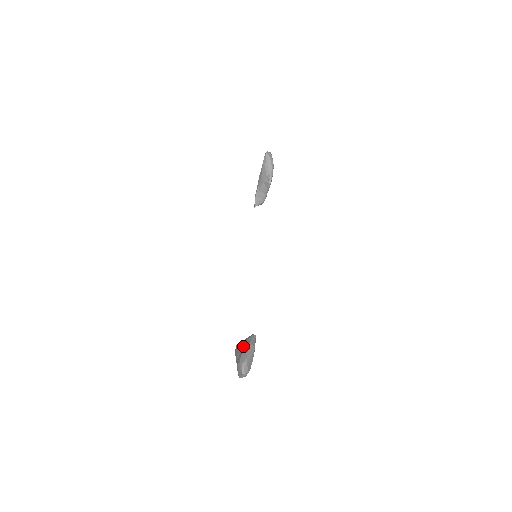
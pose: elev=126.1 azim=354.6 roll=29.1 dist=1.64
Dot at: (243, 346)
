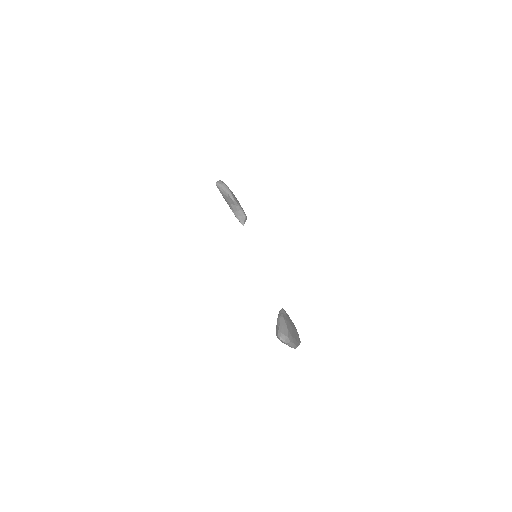
Dot at: occluded
